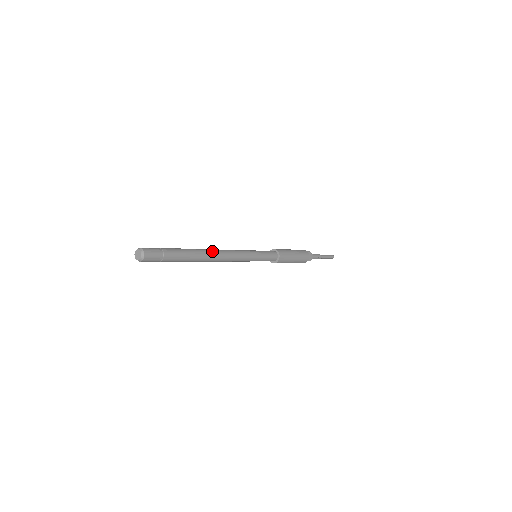
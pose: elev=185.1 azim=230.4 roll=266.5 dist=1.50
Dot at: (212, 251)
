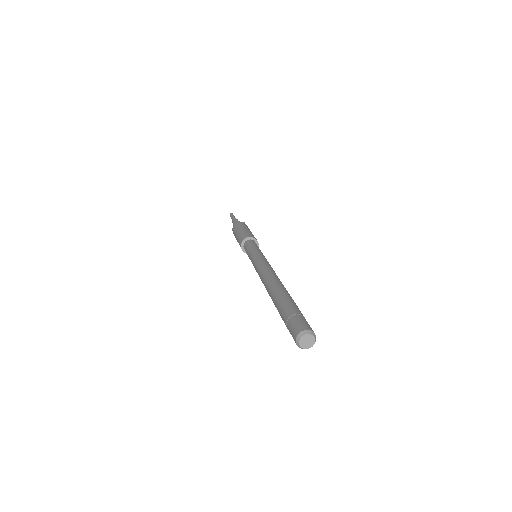
Dot at: occluded
